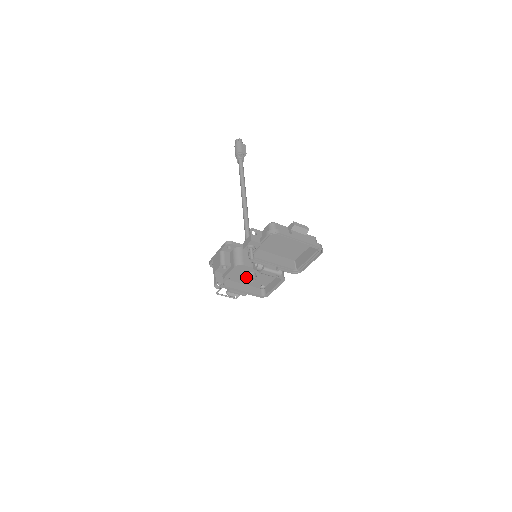
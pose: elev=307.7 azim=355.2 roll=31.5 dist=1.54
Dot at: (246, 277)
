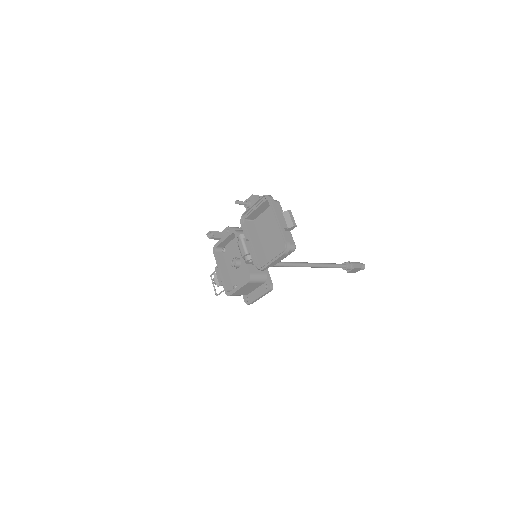
Dot at: occluded
